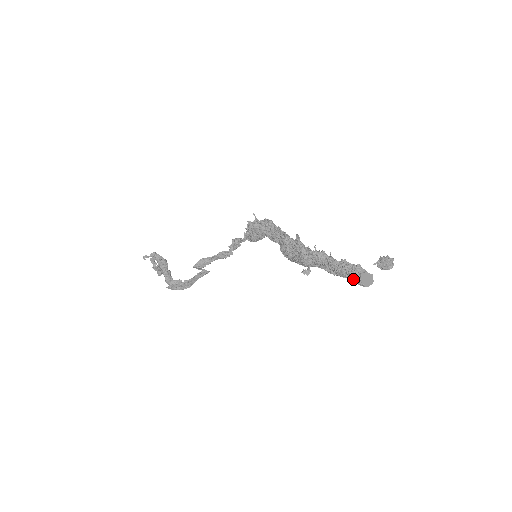
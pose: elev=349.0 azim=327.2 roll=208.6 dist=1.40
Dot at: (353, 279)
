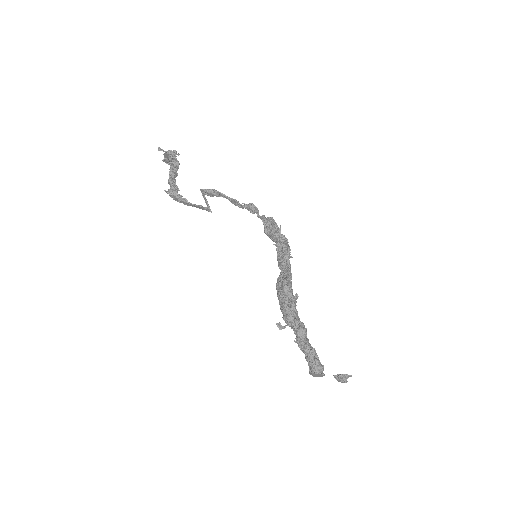
Dot at: (309, 366)
